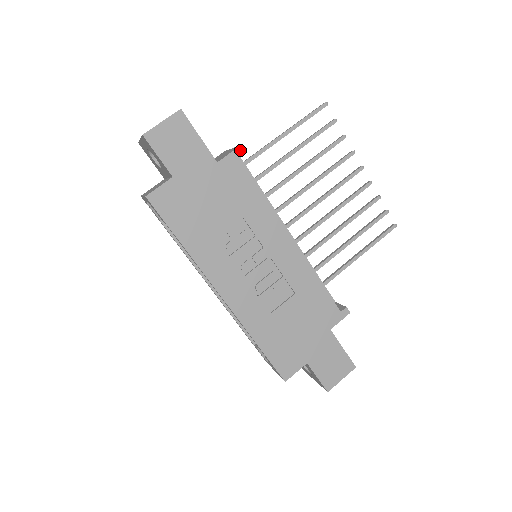
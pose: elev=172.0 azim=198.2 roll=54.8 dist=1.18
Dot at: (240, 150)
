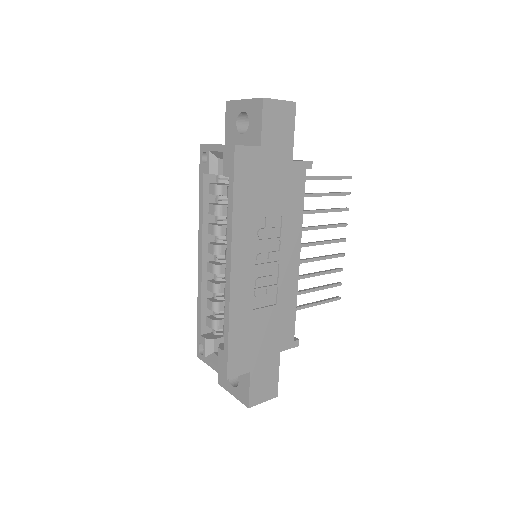
Dot at: (310, 164)
